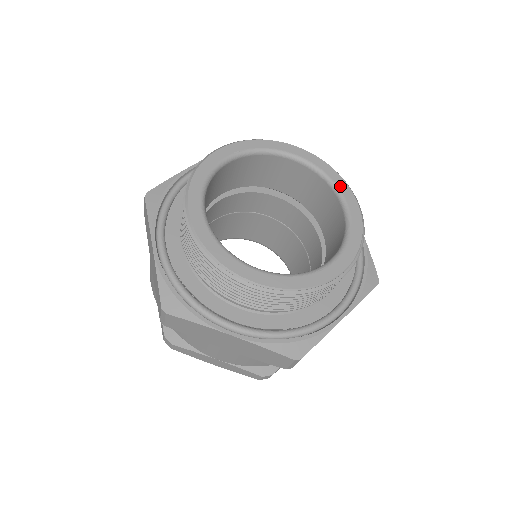
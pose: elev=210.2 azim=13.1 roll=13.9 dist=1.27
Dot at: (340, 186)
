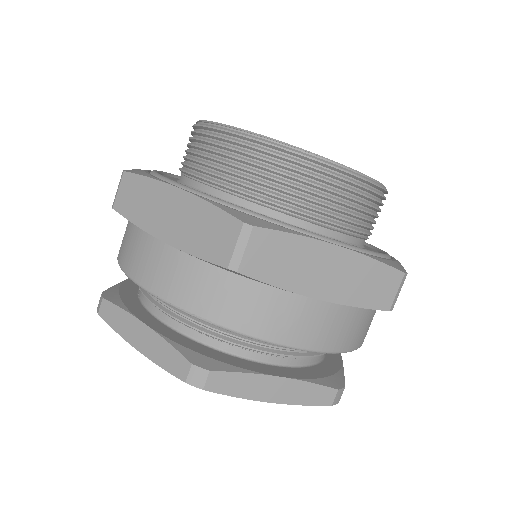
Dot at: occluded
